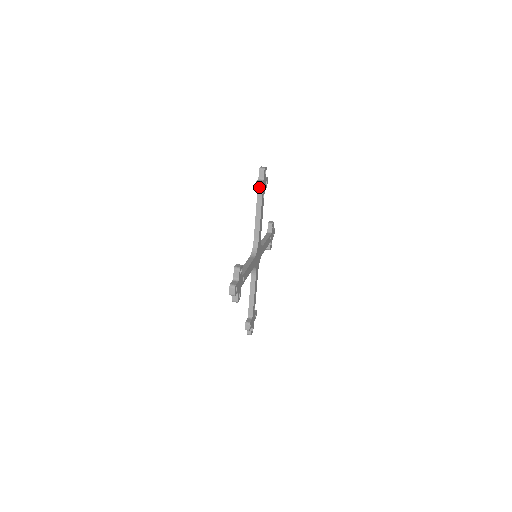
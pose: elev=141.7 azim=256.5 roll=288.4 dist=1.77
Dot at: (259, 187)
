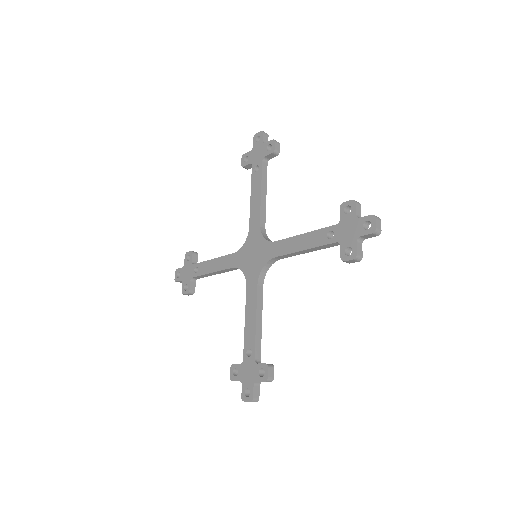
Dot at: (278, 146)
